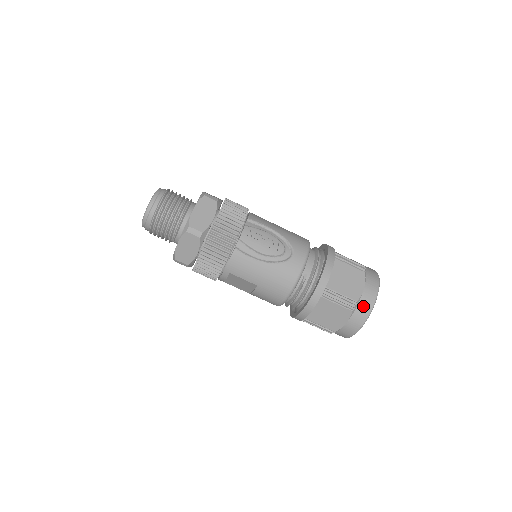
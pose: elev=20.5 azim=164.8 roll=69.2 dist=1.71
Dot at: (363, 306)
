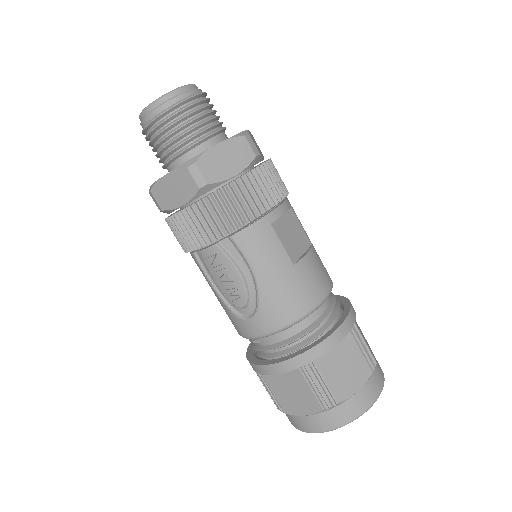
Dot at: (292, 419)
